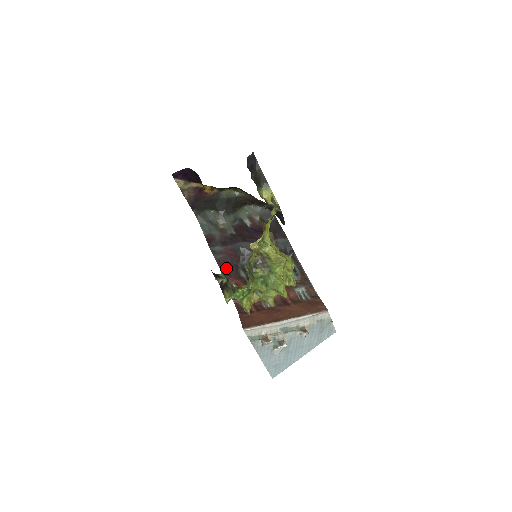
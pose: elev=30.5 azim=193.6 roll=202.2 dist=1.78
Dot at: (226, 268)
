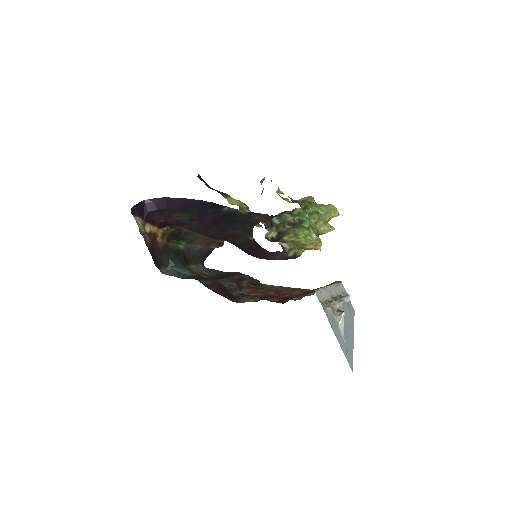
Dot at: (227, 296)
